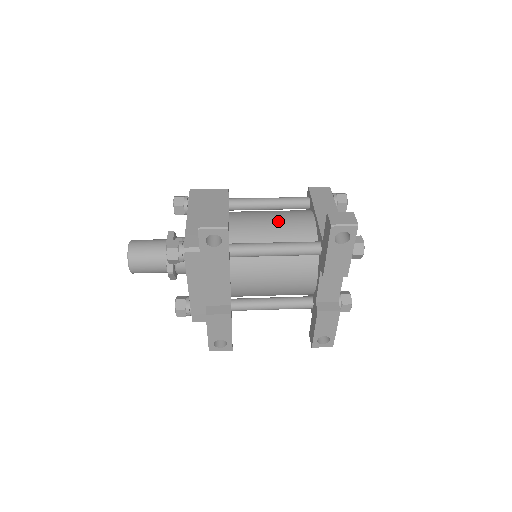
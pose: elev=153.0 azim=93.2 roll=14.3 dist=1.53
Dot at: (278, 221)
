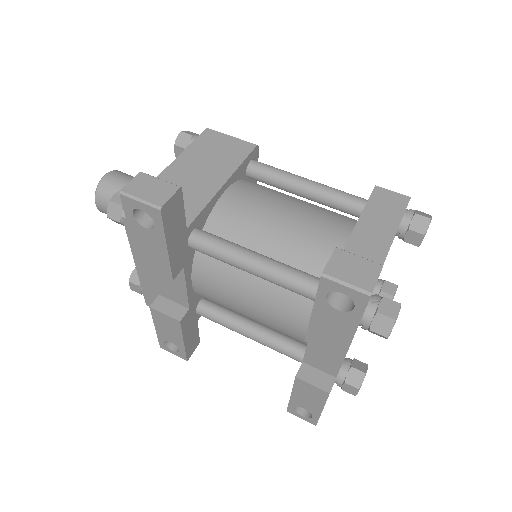
Dot at: (290, 222)
